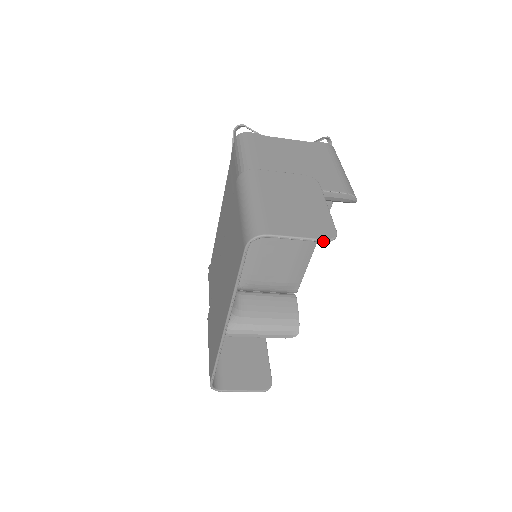
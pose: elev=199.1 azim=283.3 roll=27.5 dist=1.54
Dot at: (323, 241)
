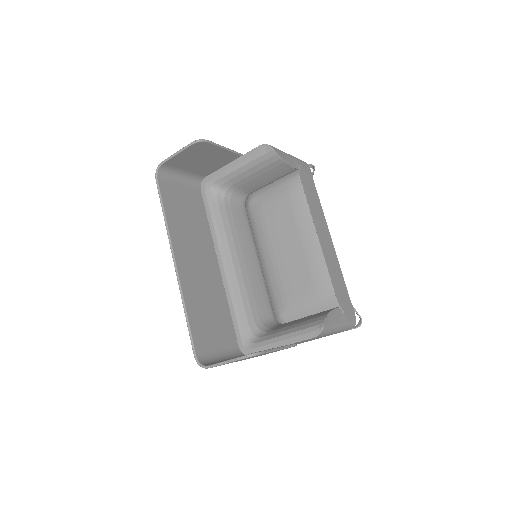
Dot at: (190, 144)
